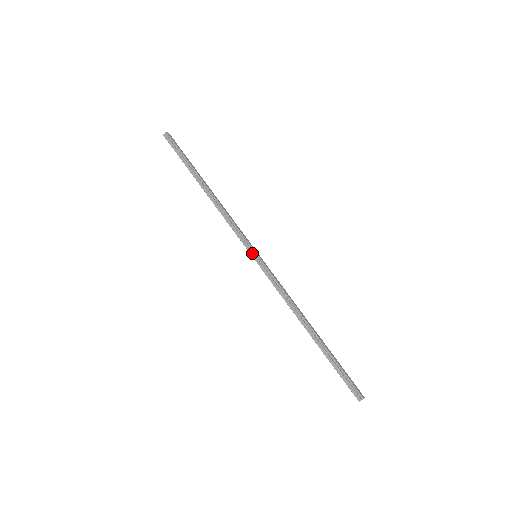
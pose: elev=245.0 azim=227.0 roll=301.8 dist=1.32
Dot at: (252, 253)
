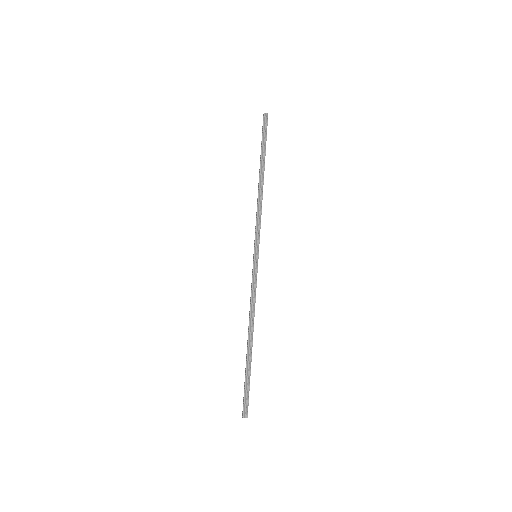
Dot at: (256, 252)
